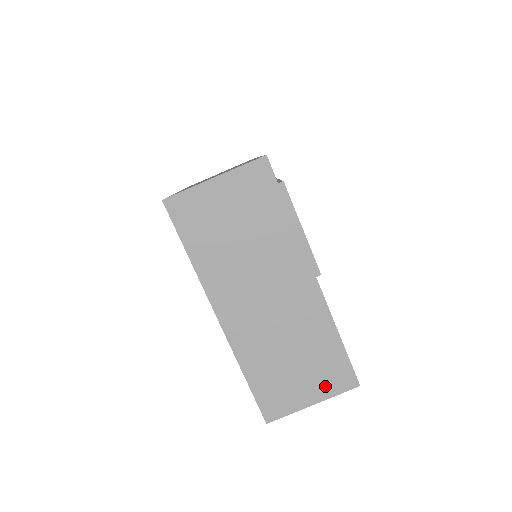
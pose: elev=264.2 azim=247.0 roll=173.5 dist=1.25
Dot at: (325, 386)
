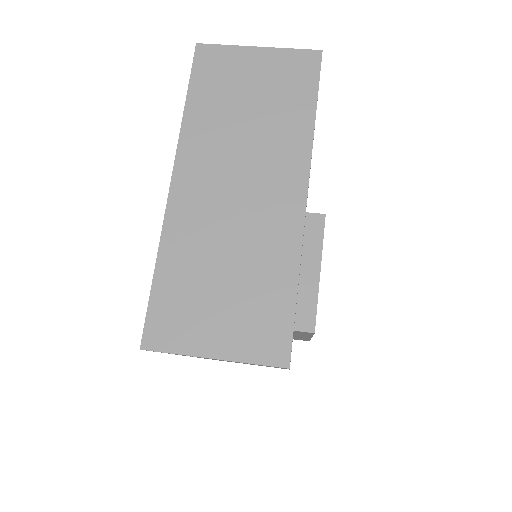
Dot at: (243, 340)
